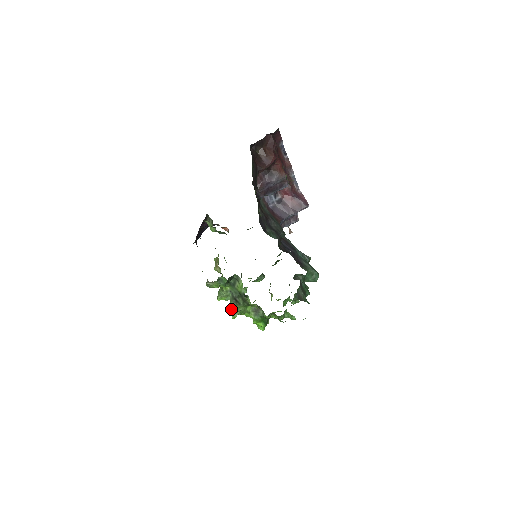
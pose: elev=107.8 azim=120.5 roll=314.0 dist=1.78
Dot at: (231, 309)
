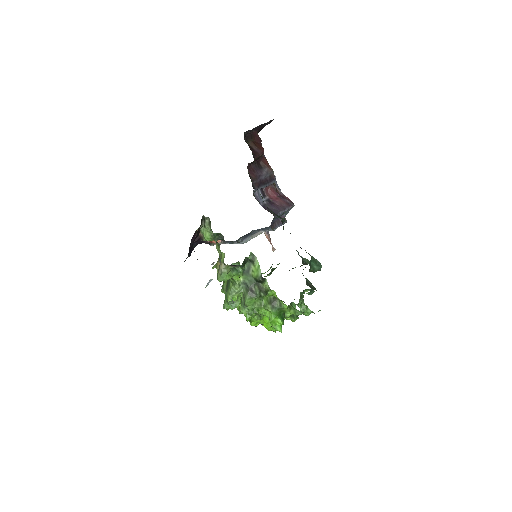
Dot at: (245, 308)
